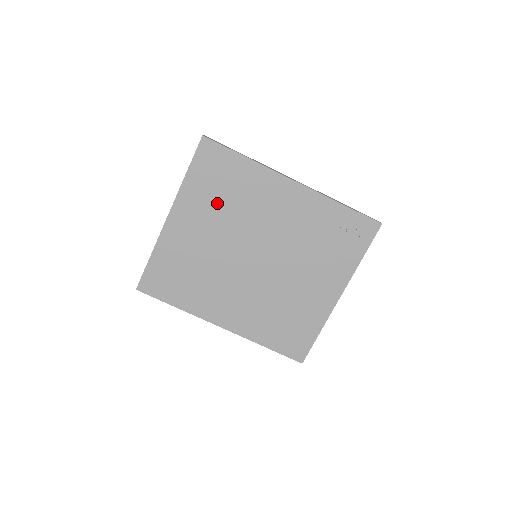
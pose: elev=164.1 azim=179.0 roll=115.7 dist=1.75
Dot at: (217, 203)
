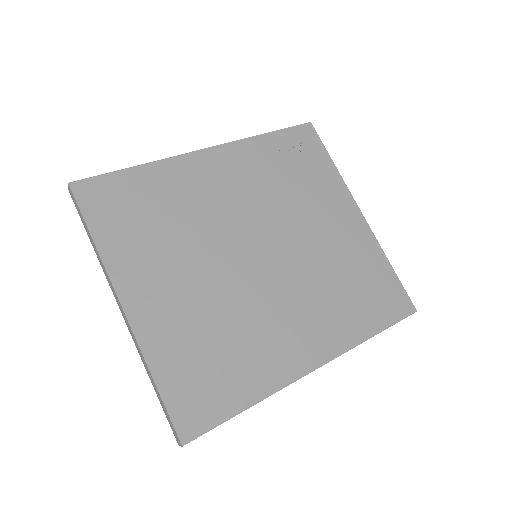
Dot at: (160, 237)
